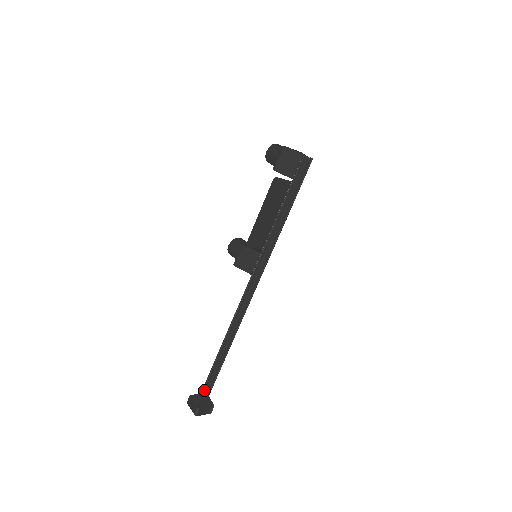
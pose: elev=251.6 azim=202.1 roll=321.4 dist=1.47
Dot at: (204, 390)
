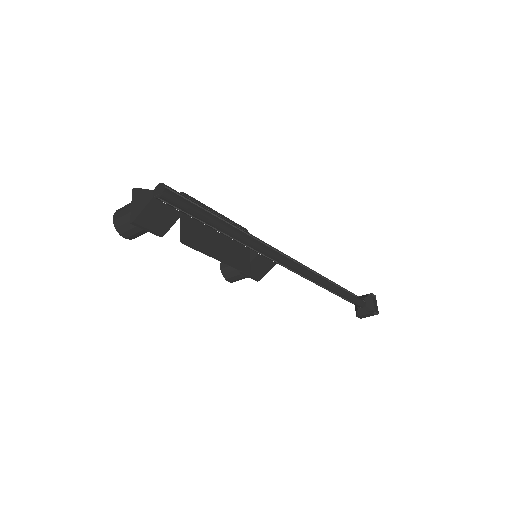
Dot at: (359, 306)
